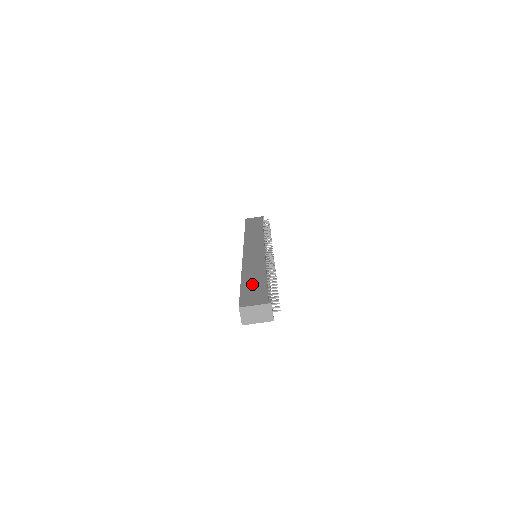
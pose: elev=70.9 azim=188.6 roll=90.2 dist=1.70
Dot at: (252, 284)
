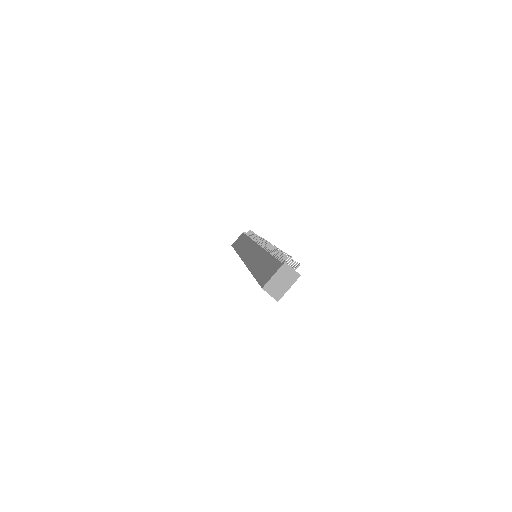
Dot at: (262, 268)
